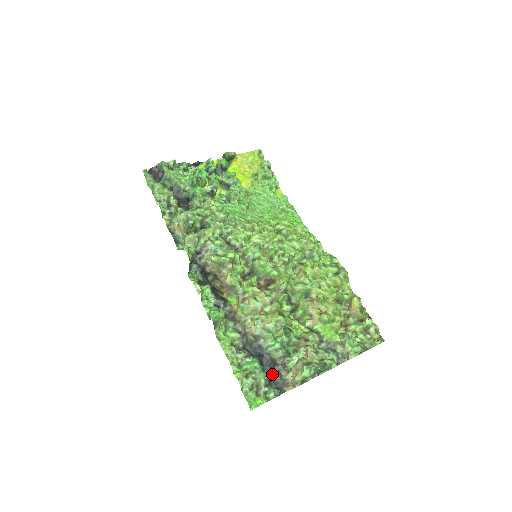
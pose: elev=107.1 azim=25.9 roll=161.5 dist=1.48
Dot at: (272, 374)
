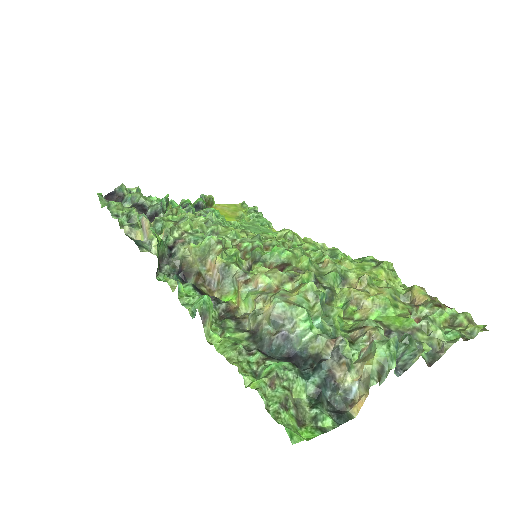
Dot at: (319, 381)
